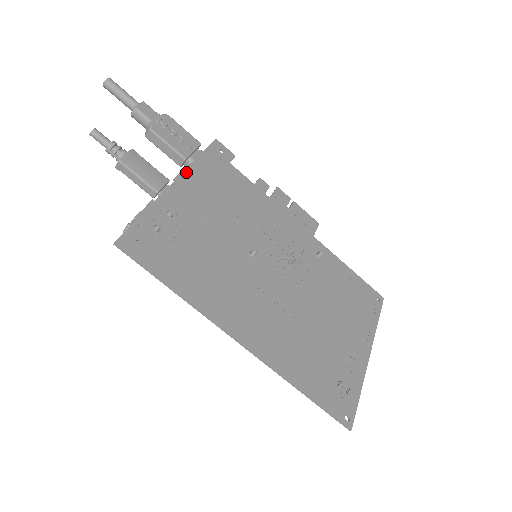
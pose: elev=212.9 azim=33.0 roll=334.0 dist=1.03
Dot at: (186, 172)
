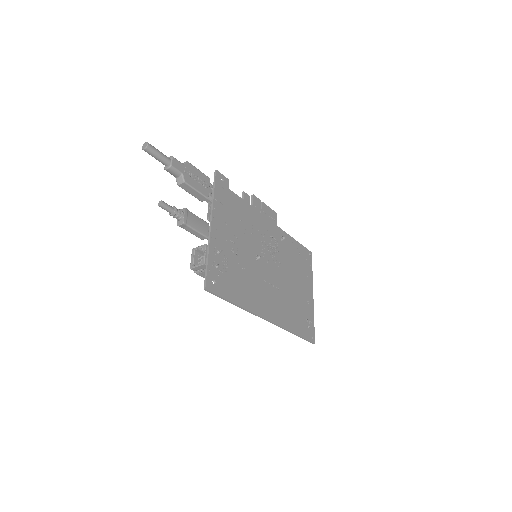
Dot at: (213, 211)
